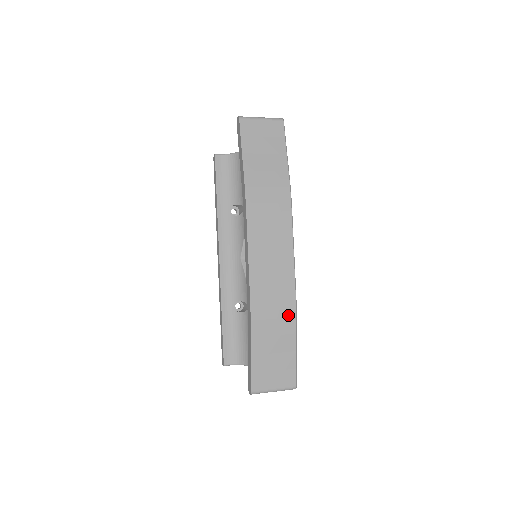
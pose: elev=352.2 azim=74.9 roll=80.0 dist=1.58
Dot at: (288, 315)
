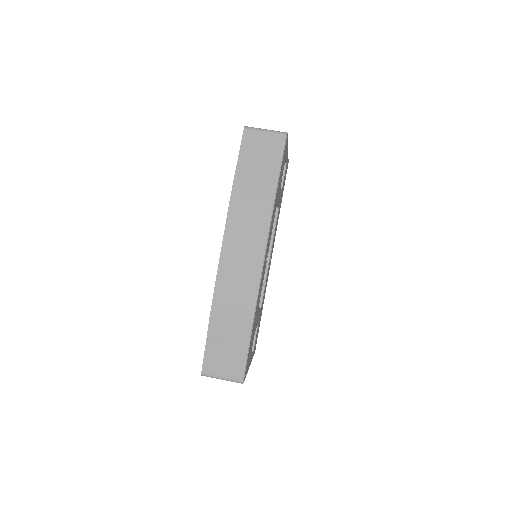
Dot at: (246, 315)
